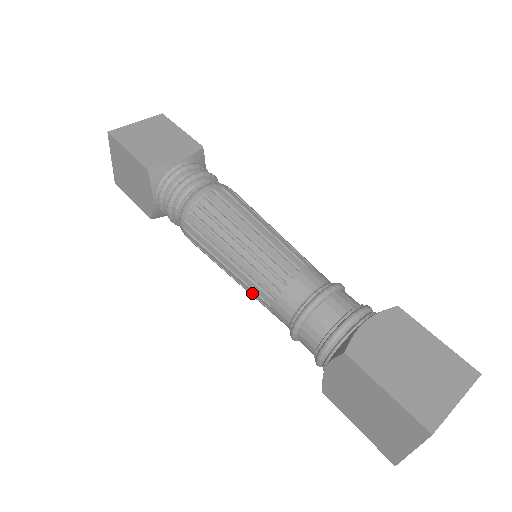
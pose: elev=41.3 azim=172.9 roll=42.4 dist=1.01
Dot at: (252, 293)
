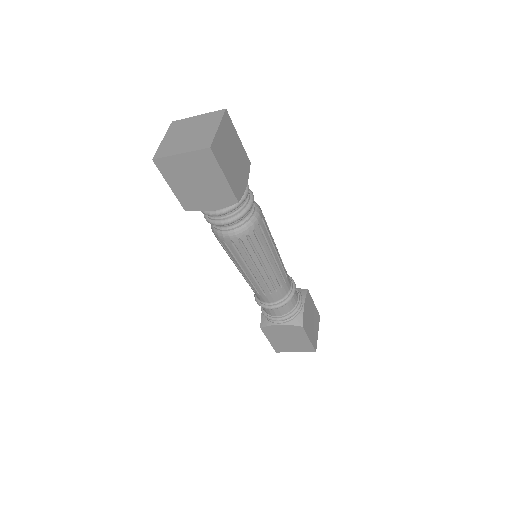
Dot at: (255, 285)
